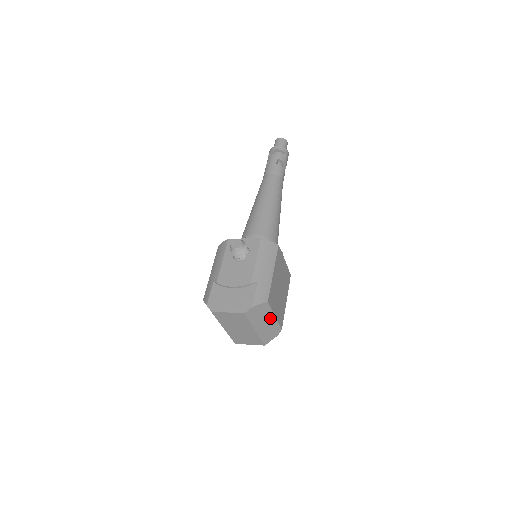
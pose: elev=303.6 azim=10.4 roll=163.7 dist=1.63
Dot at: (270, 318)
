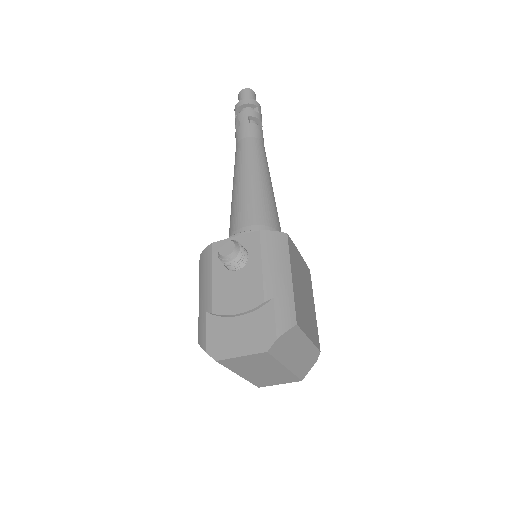
Dot at: (303, 344)
